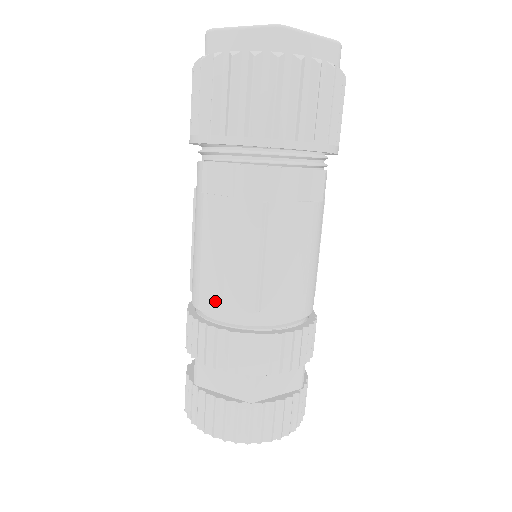
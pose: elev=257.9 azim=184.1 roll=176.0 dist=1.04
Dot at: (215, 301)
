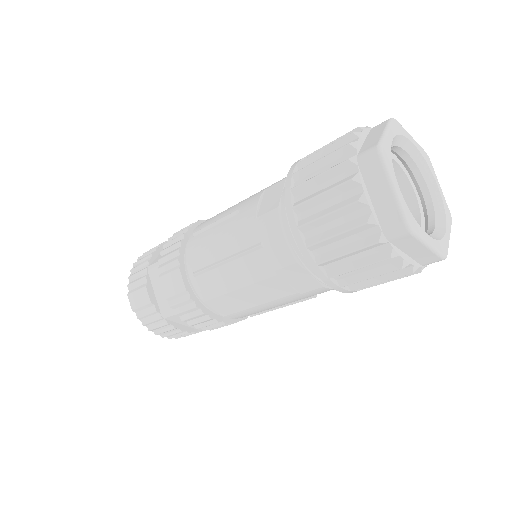
Dot at: (226, 310)
